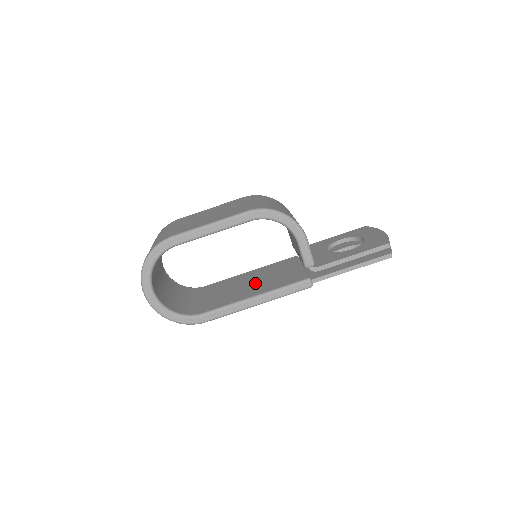
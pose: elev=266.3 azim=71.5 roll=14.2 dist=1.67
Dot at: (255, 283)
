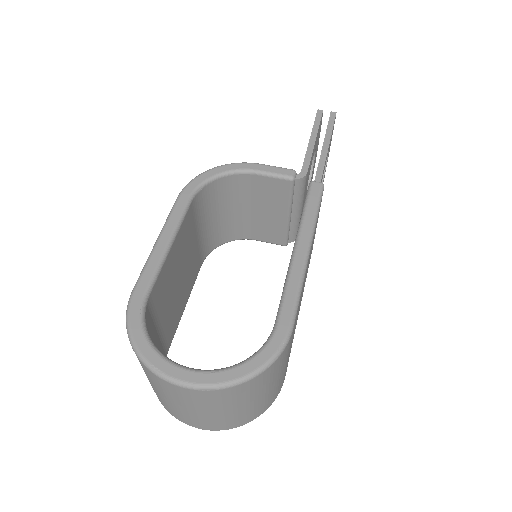
Dot at: occluded
